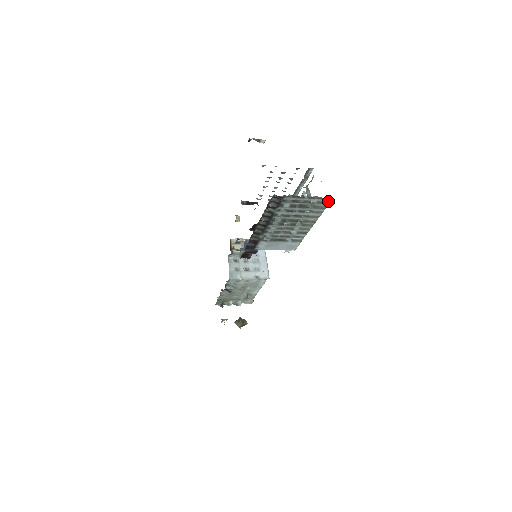
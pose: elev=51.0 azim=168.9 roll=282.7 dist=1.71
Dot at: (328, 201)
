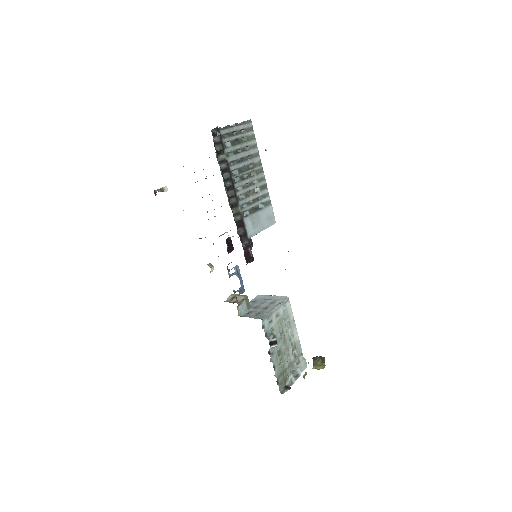
Dot at: (250, 126)
